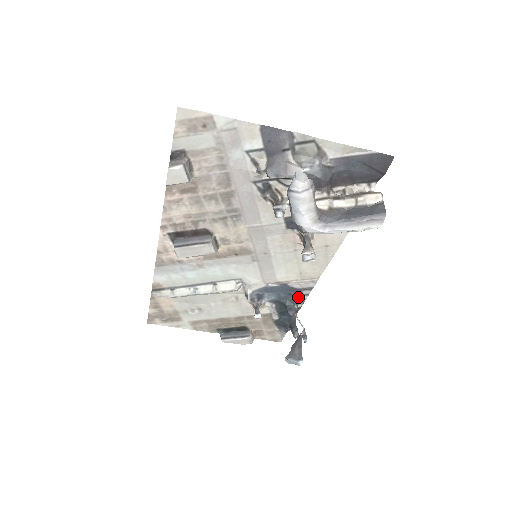
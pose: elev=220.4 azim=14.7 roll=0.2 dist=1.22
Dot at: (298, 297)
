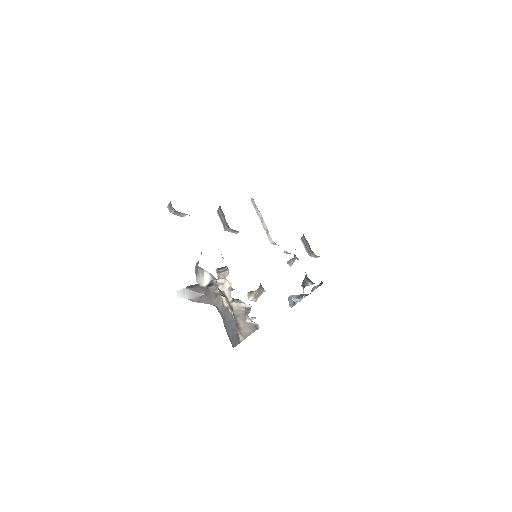
Dot at: occluded
